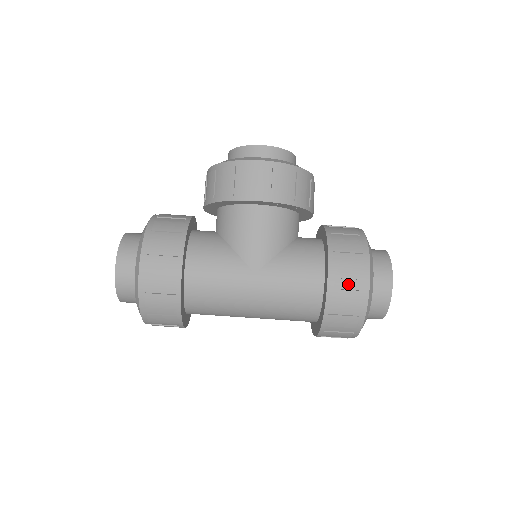
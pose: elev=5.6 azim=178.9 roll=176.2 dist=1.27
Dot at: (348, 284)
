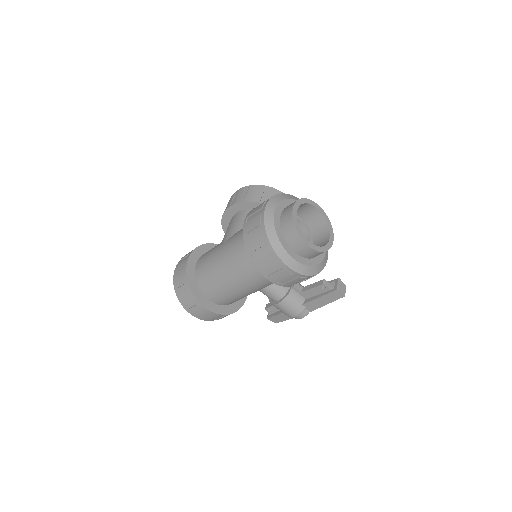
Dot at: (254, 216)
